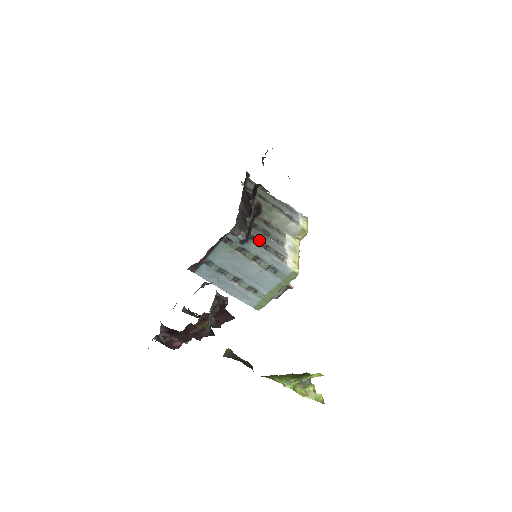
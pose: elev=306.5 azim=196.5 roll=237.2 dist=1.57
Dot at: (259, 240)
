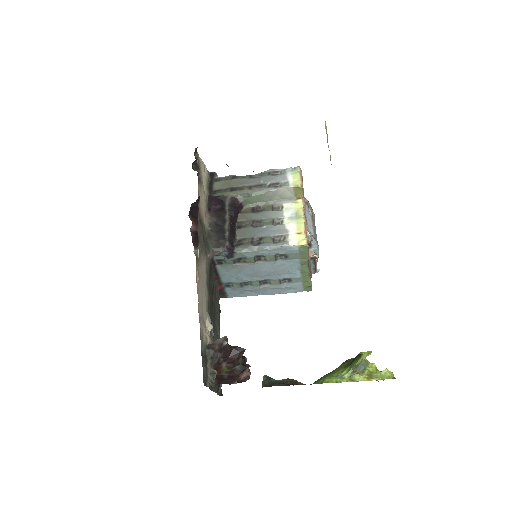
Dot at: (248, 239)
